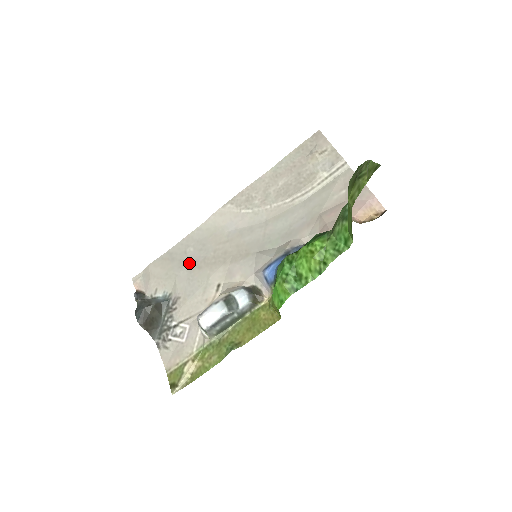
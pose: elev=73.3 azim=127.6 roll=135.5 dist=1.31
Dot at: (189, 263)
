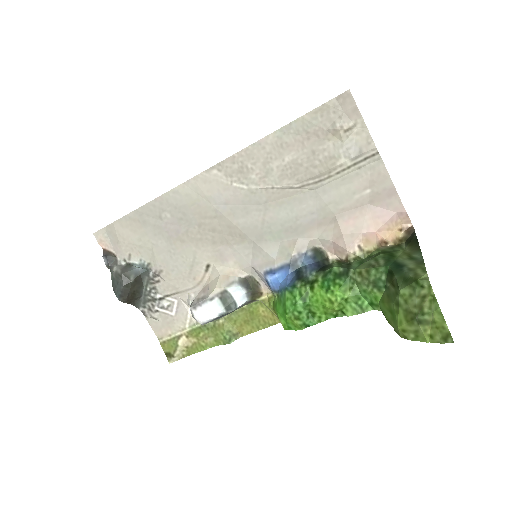
Dot at: (167, 232)
